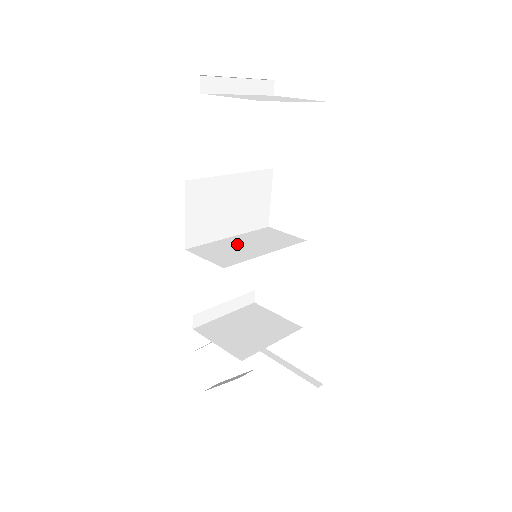
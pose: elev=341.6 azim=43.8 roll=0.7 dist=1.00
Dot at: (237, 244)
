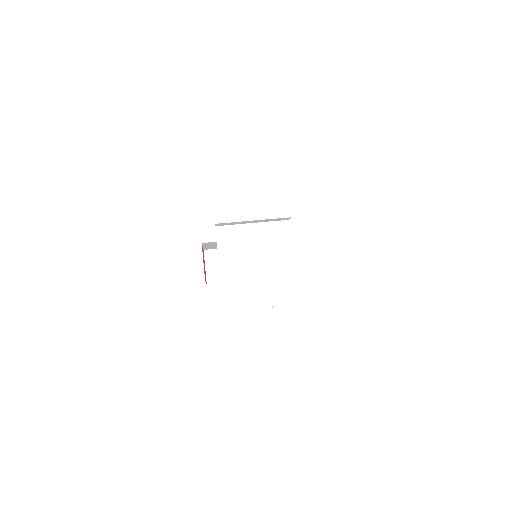
Dot at: occluded
